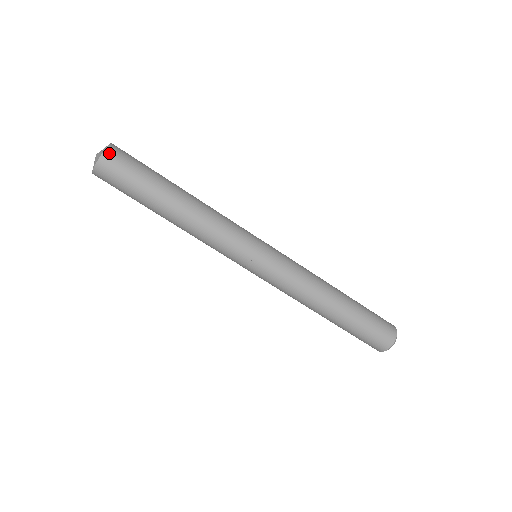
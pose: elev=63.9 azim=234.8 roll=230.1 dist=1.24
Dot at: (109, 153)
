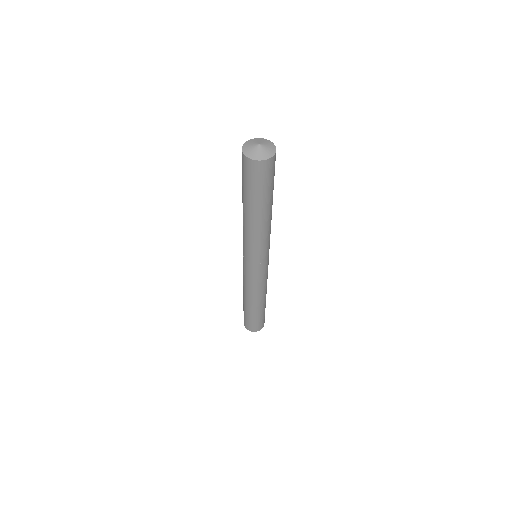
Dot at: (271, 161)
